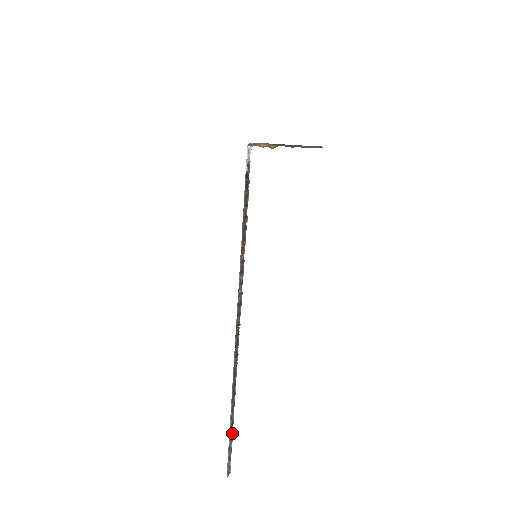
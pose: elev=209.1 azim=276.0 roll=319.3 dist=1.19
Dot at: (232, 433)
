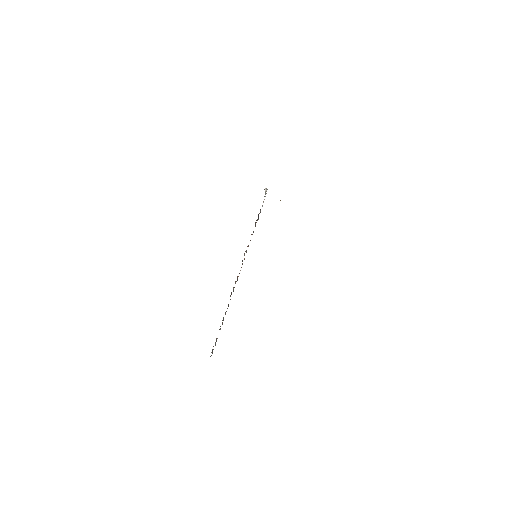
Dot at: (216, 340)
